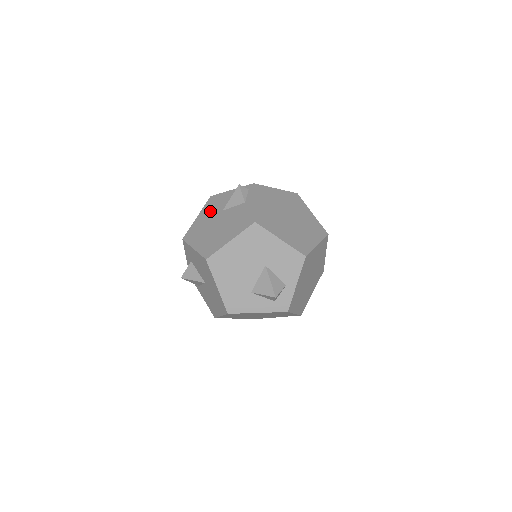
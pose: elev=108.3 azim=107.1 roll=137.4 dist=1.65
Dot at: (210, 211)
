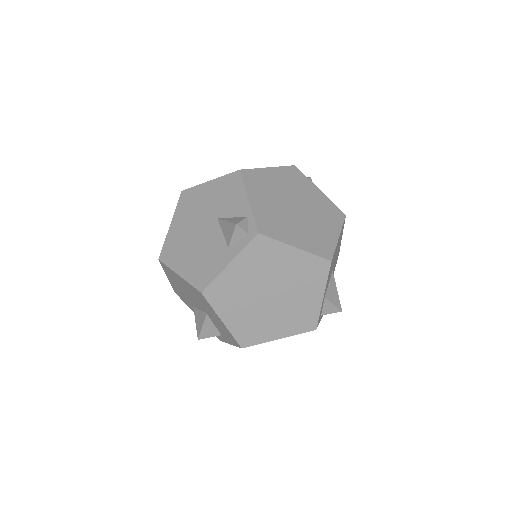
Dot at: (216, 196)
